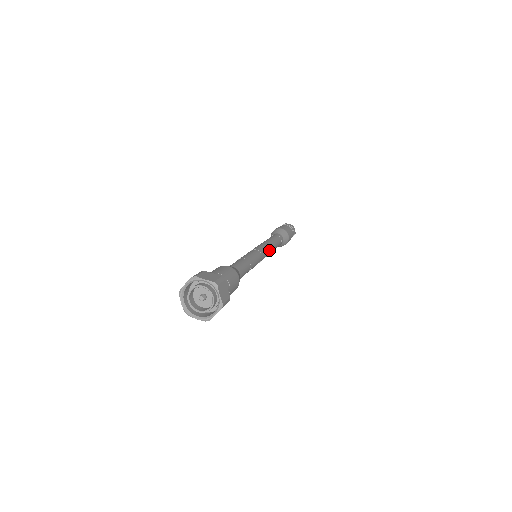
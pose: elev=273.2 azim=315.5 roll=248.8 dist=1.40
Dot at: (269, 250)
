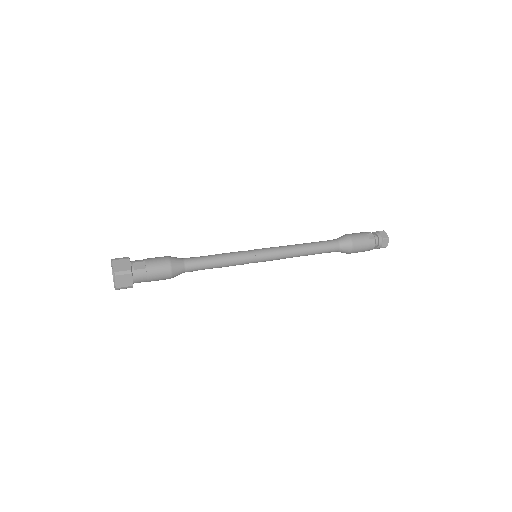
Dot at: occluded
